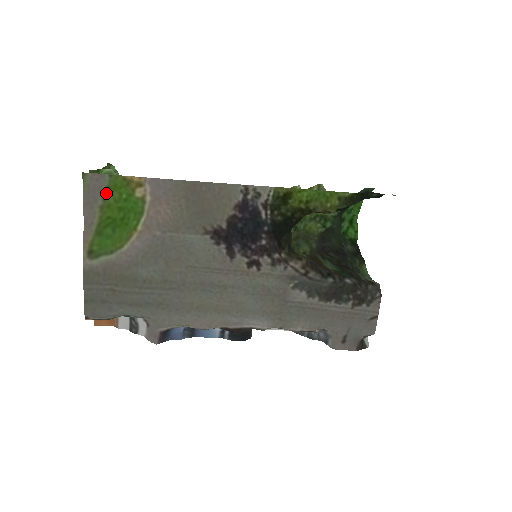
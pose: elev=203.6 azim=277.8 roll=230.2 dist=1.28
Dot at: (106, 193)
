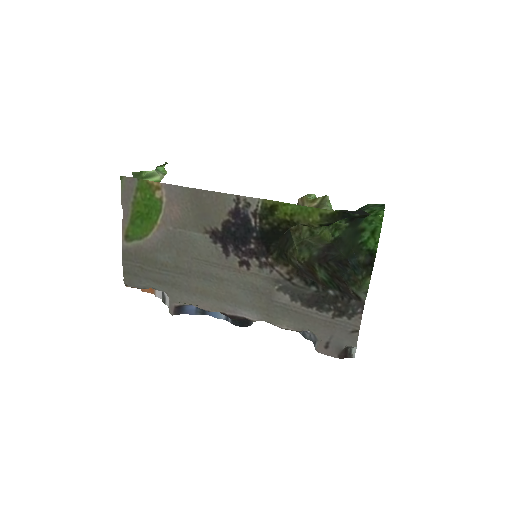
Dot at: (136, 193)
